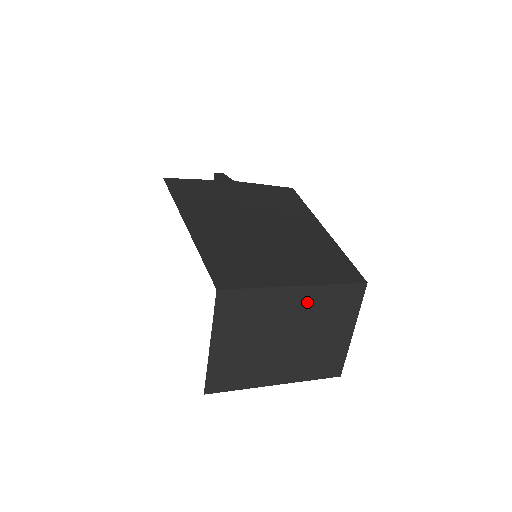
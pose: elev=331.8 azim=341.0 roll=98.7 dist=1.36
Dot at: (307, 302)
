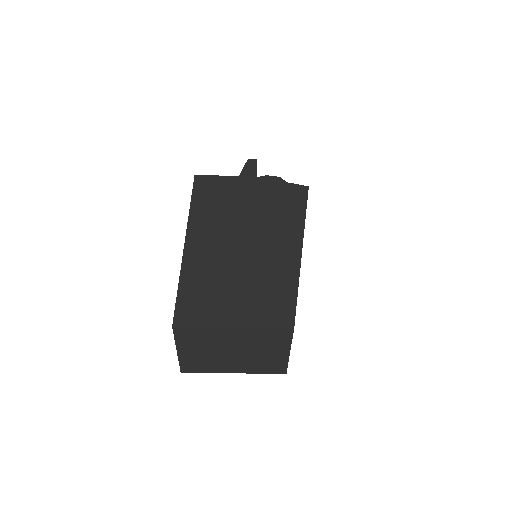
Dot at: (244, 336)
